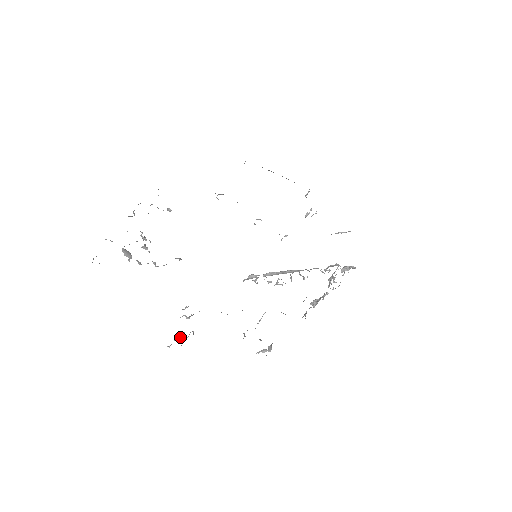
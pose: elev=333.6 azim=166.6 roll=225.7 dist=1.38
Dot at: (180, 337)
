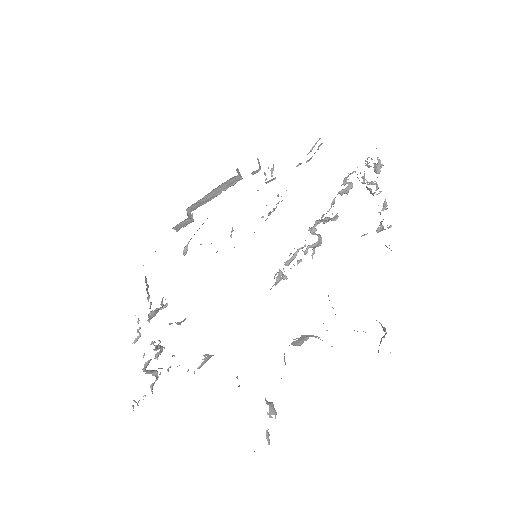
Dot at: occluded
